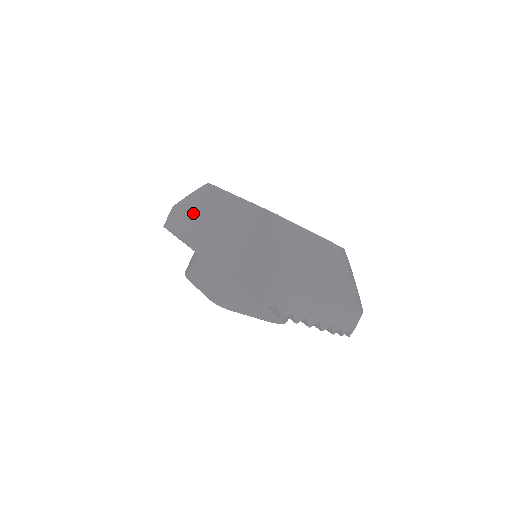
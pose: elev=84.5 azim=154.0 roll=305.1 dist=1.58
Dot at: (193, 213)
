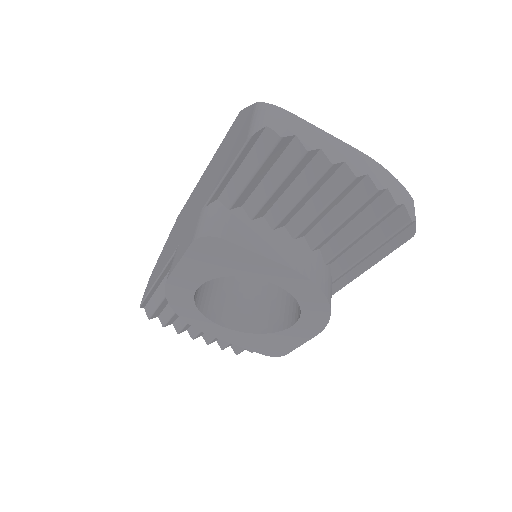
Dot at: (167, 248)
